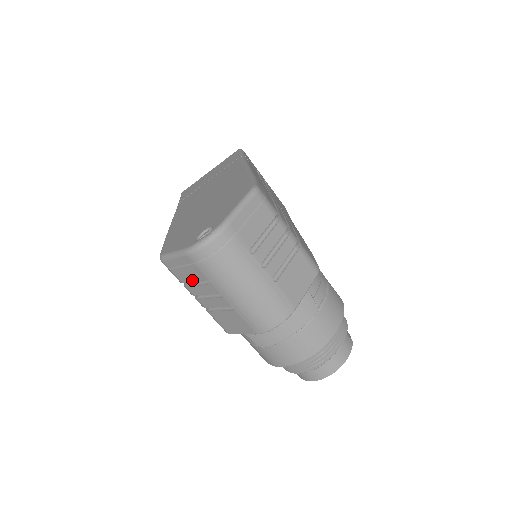
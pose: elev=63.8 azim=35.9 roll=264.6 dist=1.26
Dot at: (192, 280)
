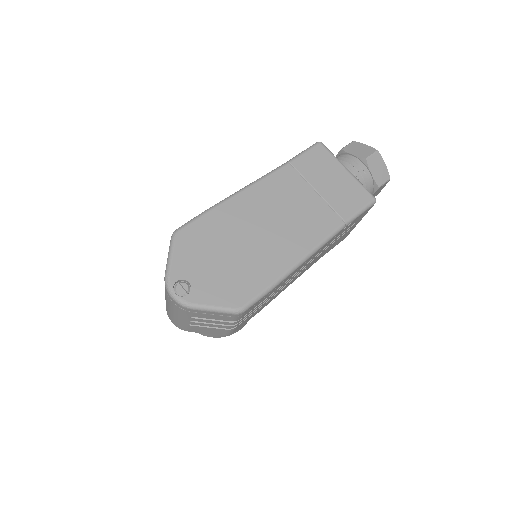
Dot at: occluded
